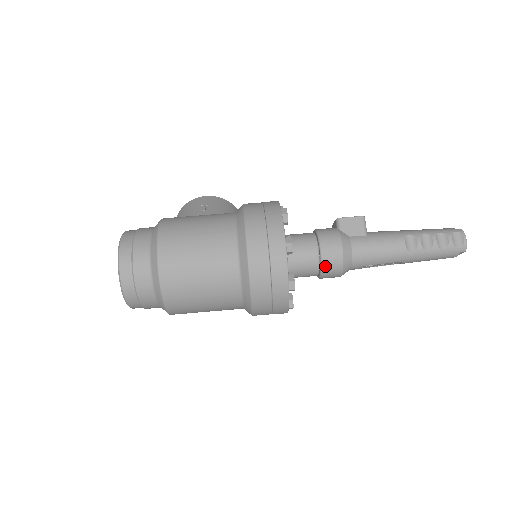
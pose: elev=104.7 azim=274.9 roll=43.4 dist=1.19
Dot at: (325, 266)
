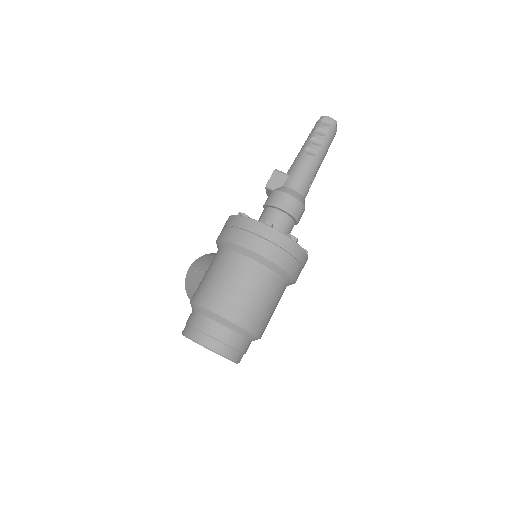
Dot at: (293, 213)
